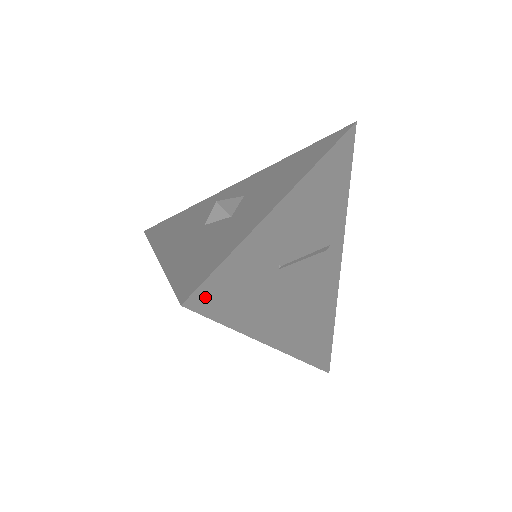
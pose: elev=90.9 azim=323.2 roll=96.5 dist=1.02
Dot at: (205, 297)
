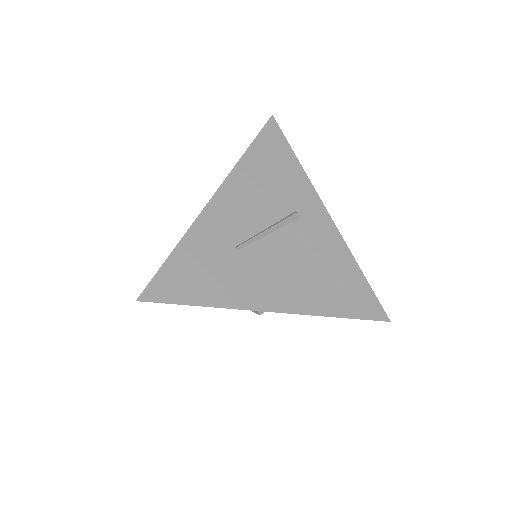
Dot at: (159, 290)
